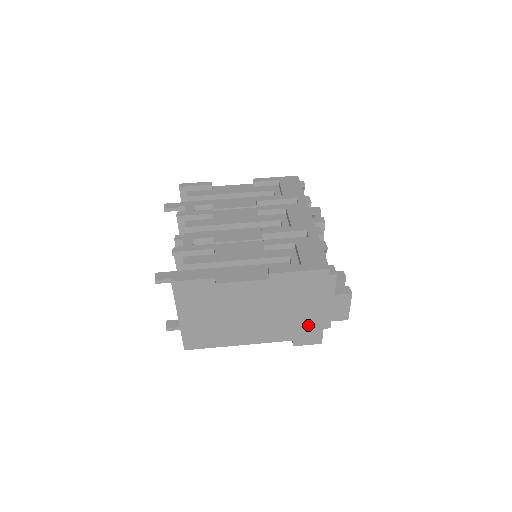
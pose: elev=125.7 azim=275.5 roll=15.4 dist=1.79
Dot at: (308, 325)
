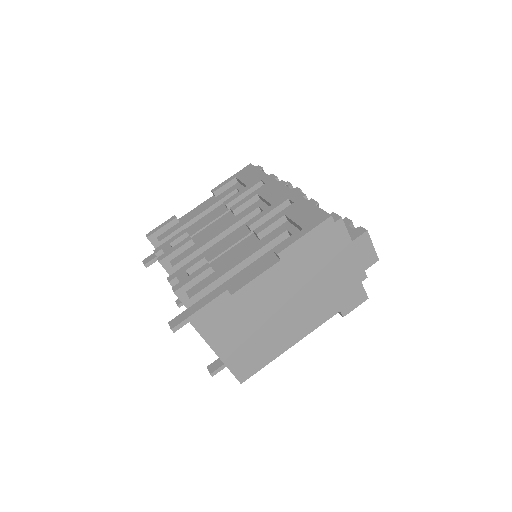
Dot at: (344, 287)
